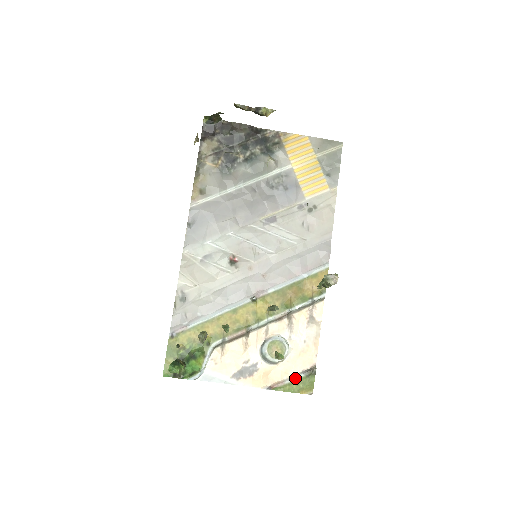
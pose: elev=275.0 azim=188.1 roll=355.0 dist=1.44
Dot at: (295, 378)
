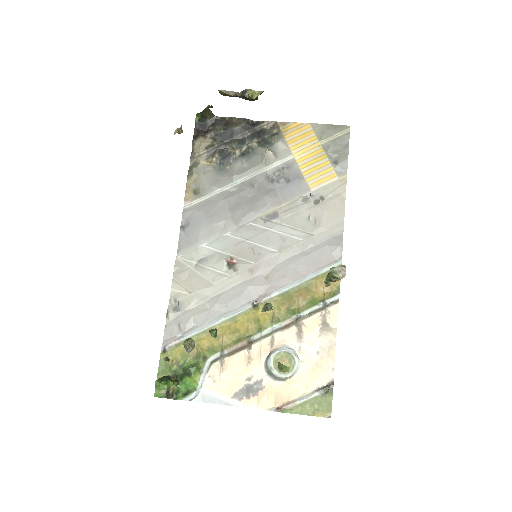
Dot at: (308, 397)
